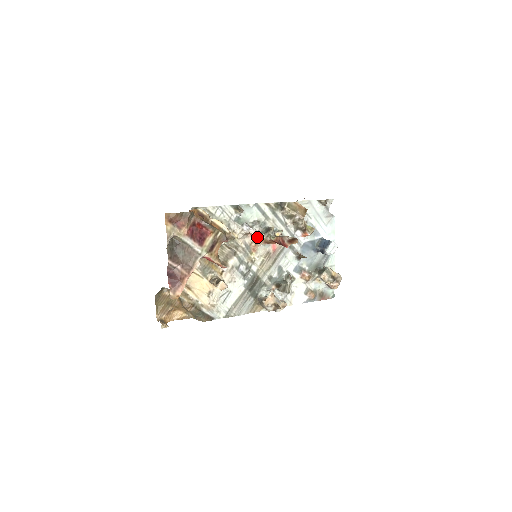
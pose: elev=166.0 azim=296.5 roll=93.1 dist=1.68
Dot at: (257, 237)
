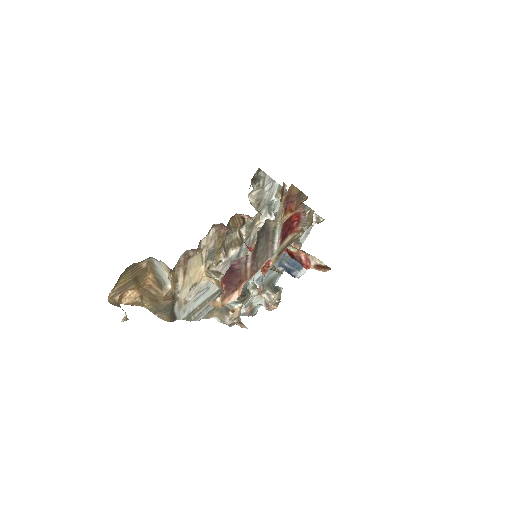
Dot at: occluded
